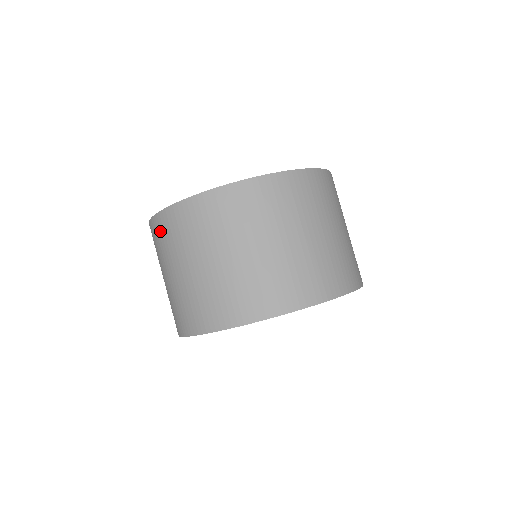
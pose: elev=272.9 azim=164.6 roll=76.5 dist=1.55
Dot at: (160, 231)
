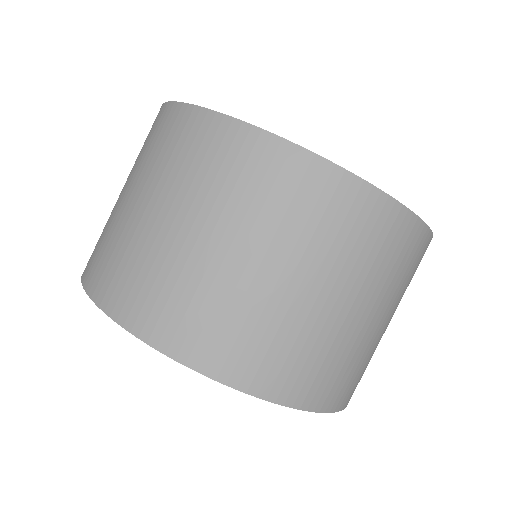
Dot at: (161, 128)
